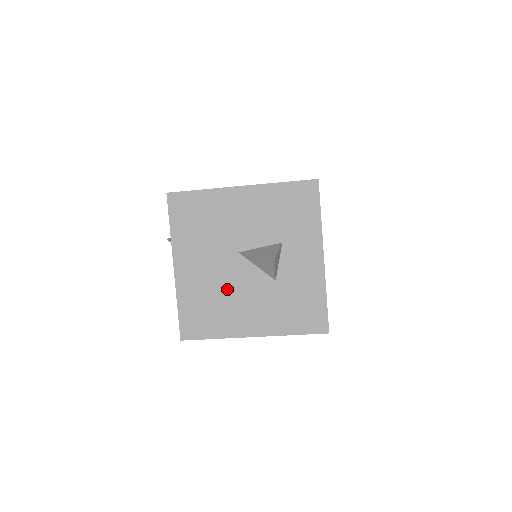
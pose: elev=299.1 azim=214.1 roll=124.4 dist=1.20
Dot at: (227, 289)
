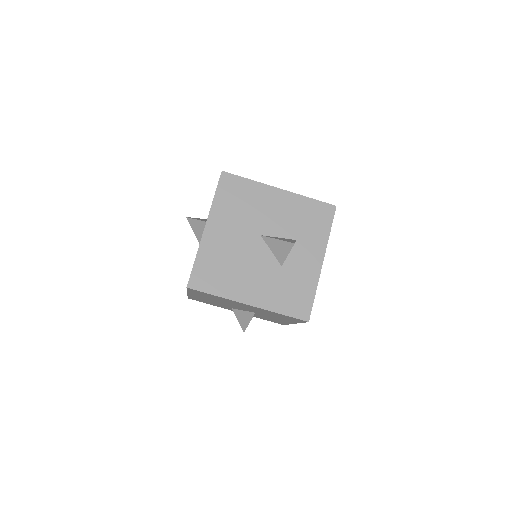
Dot at: (241, 259)
